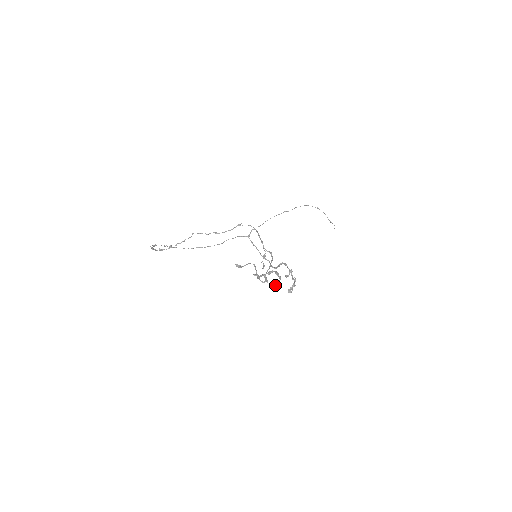
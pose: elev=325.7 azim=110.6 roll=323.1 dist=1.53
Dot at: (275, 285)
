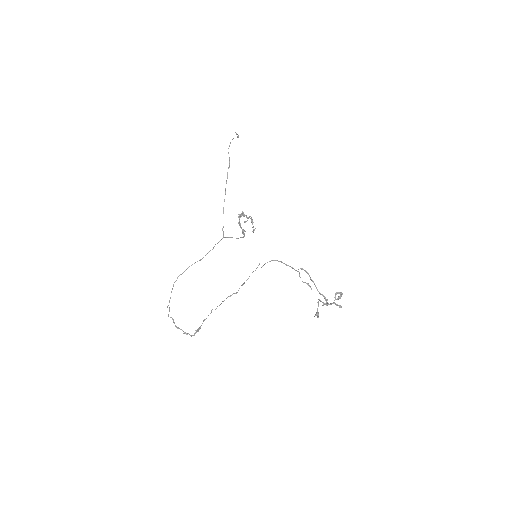
Dot at: occluded
